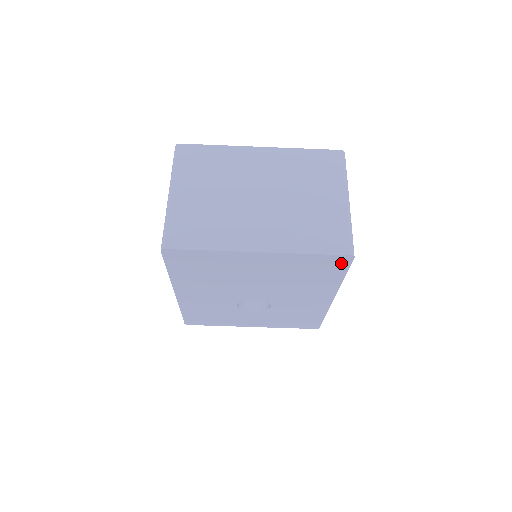
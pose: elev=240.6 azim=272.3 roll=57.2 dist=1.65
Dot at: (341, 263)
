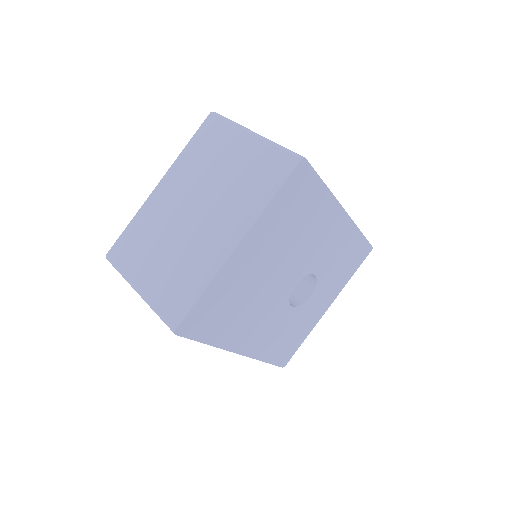
Dot at: (304, 176)
